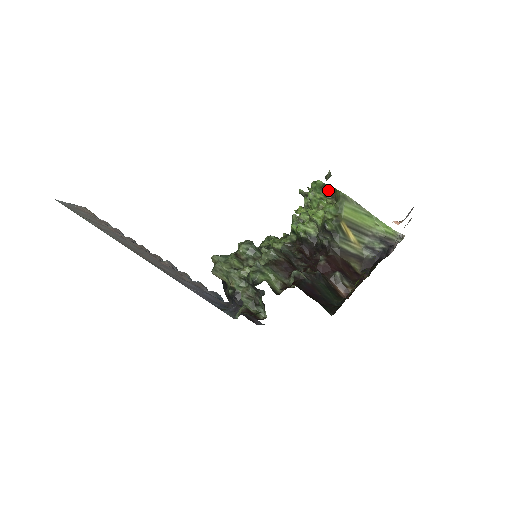
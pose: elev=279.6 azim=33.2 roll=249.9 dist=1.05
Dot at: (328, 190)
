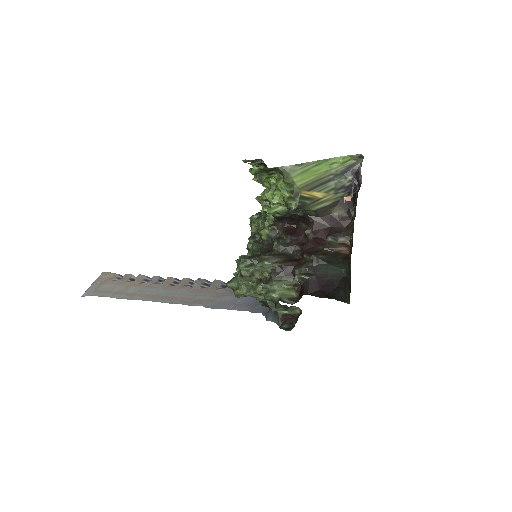
Dot at: (268, 170)
